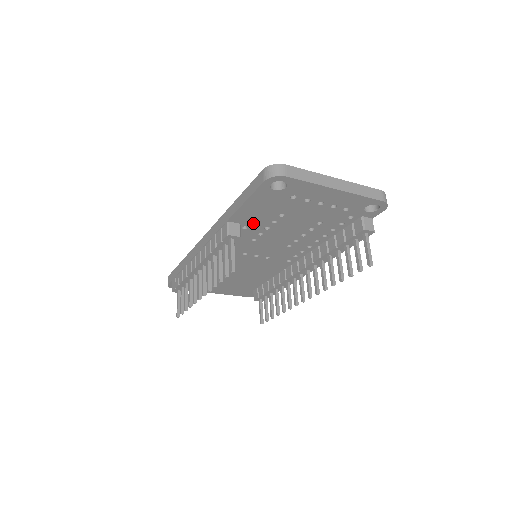
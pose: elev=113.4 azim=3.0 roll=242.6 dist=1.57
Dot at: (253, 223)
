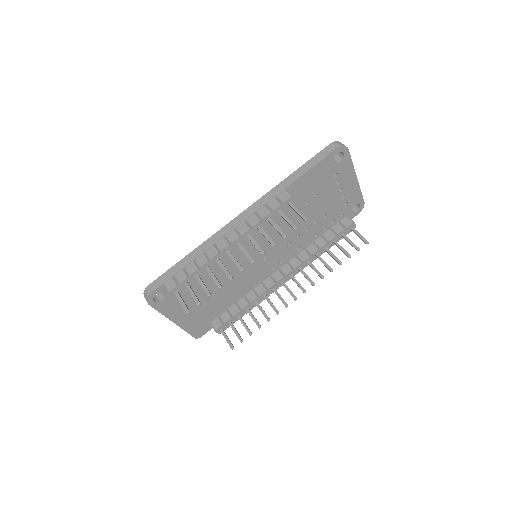
Dot at: (295, 199)
